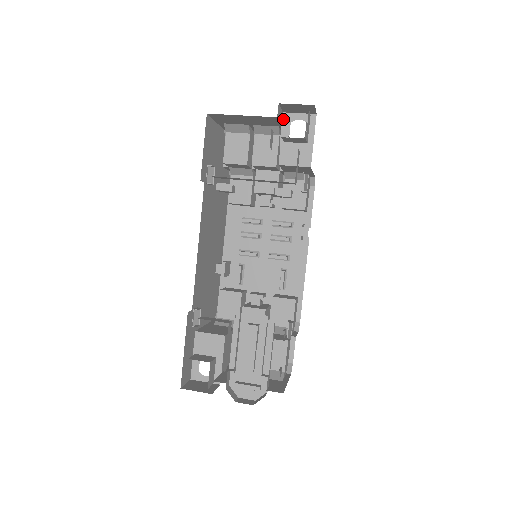
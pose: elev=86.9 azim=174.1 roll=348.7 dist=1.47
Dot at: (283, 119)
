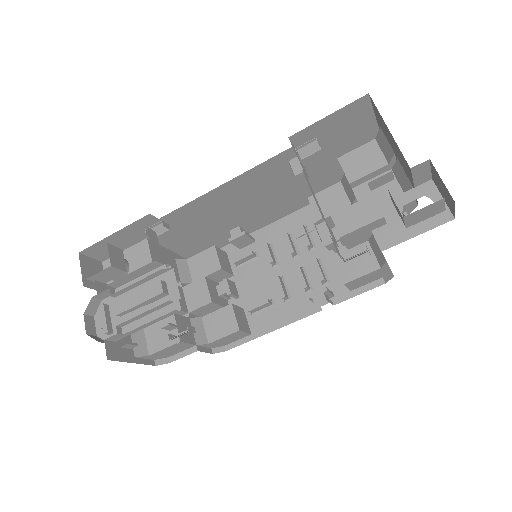
Dot at: (424, 184)
